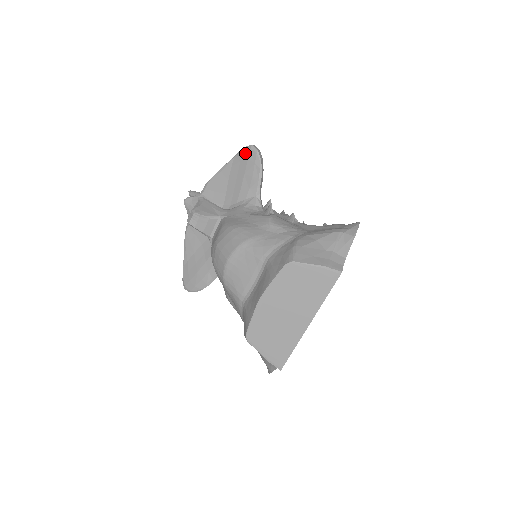
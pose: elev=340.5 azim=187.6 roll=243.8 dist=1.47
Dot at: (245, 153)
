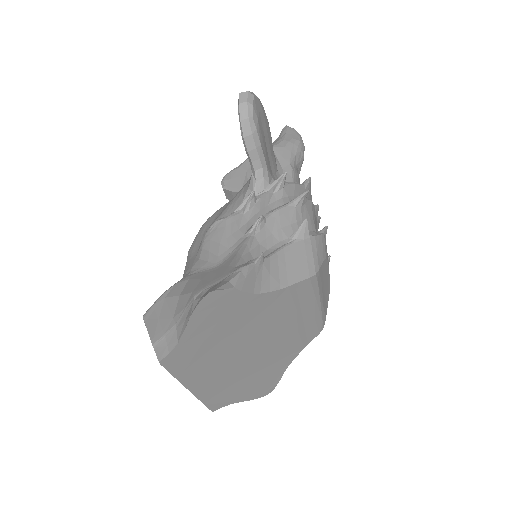
Dot at: occluded
